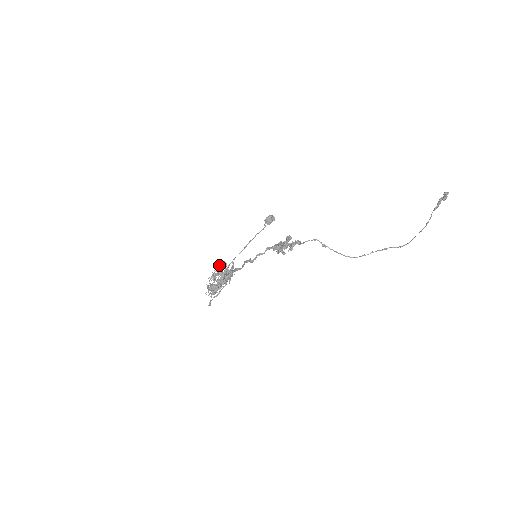
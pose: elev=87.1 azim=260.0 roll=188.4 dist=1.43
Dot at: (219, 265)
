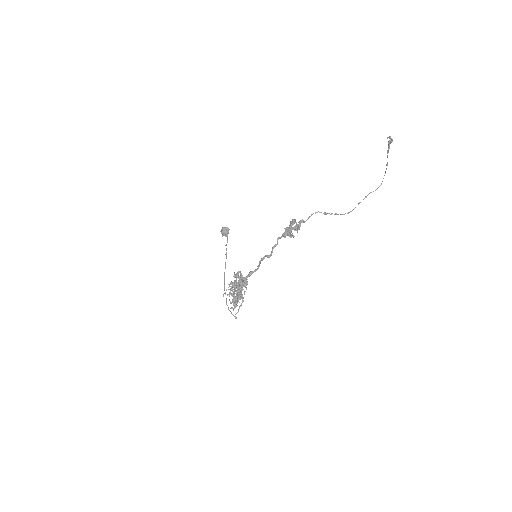
Dot at: (235, 277)
